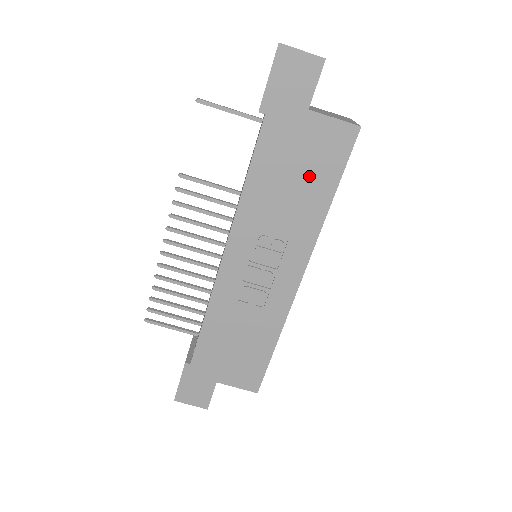
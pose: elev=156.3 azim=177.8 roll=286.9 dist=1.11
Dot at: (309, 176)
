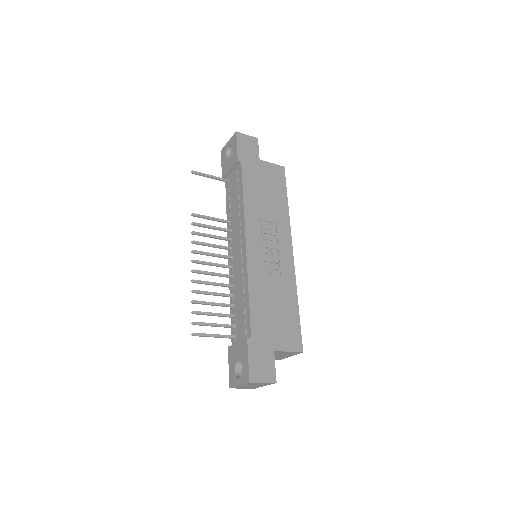
Dot at: (272, 191)
